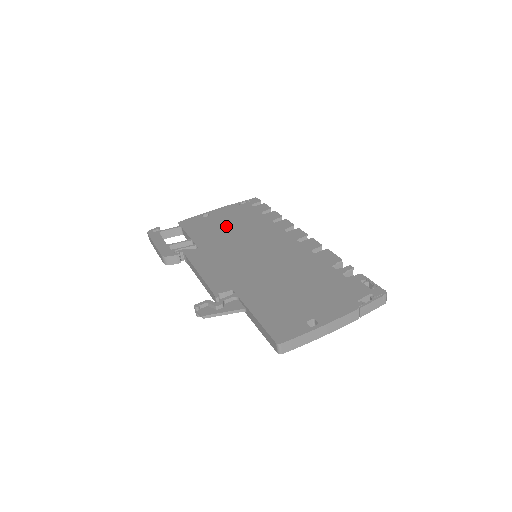
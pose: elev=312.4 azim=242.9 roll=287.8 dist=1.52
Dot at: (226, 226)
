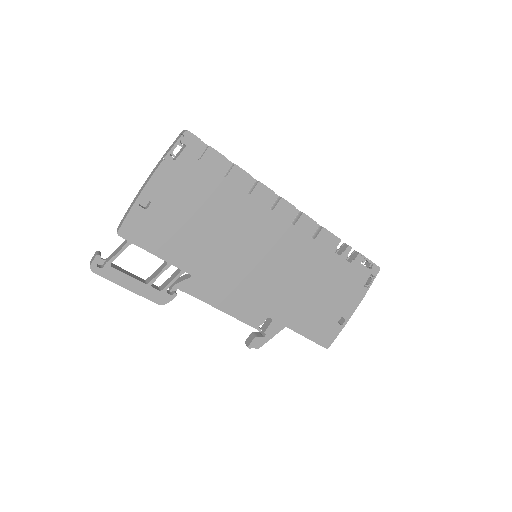
Dot at: (194, 222)
